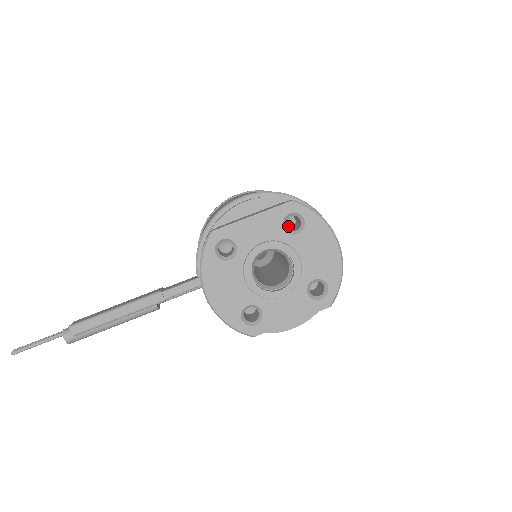
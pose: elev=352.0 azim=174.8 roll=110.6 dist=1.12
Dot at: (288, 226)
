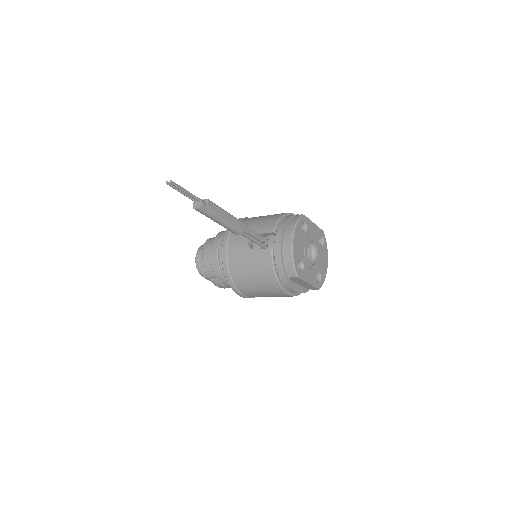
Dot at: occluded
